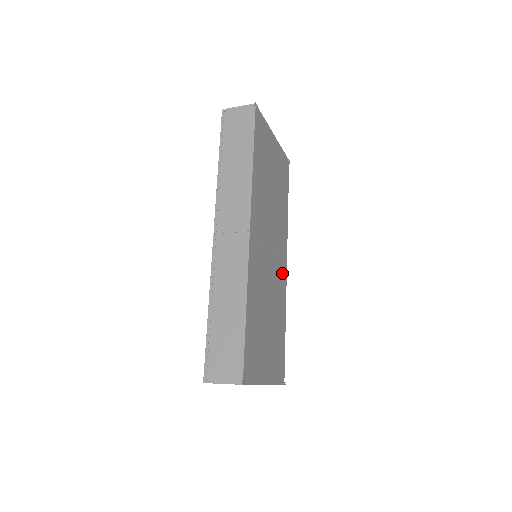
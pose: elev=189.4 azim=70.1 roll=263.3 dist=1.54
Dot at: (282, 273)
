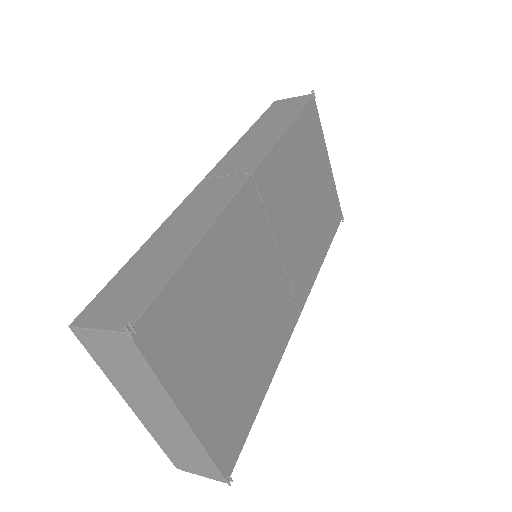
Dot at: (288, 310)
